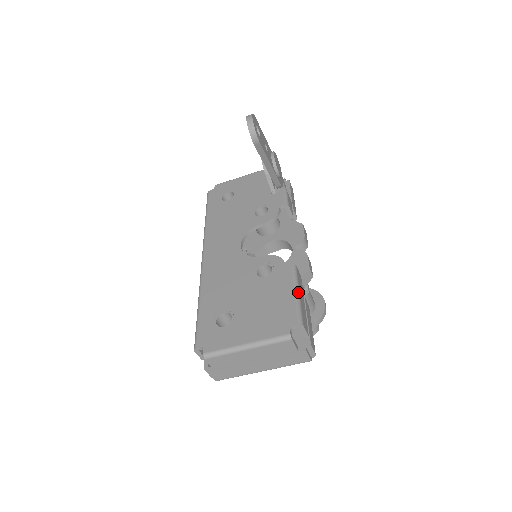
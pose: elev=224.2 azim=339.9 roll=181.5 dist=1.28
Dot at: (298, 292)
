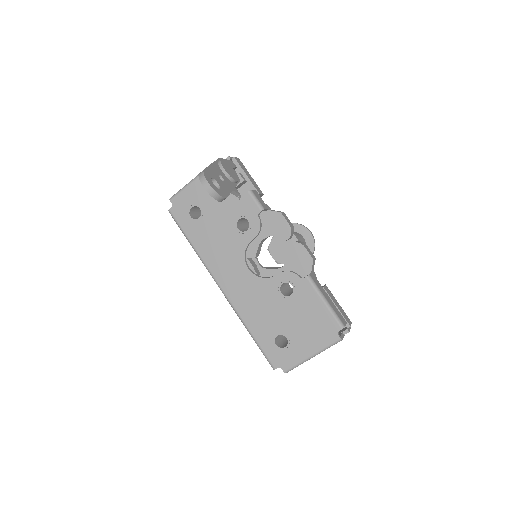
Dot at: (326, 301)
